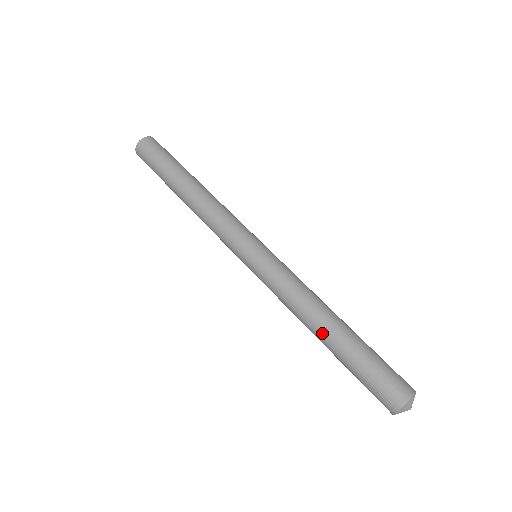
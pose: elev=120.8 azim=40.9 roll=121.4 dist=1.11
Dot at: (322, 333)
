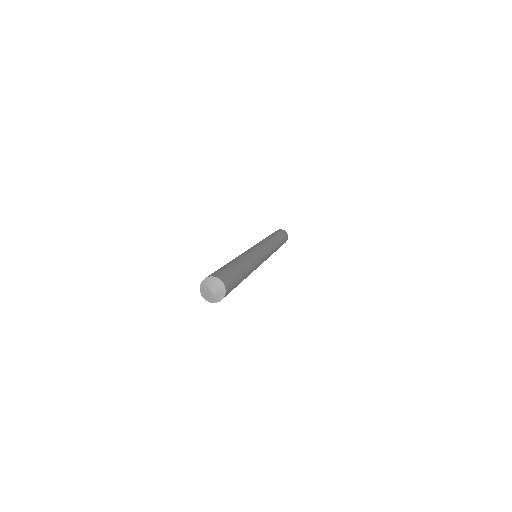
Dot at: occluded
